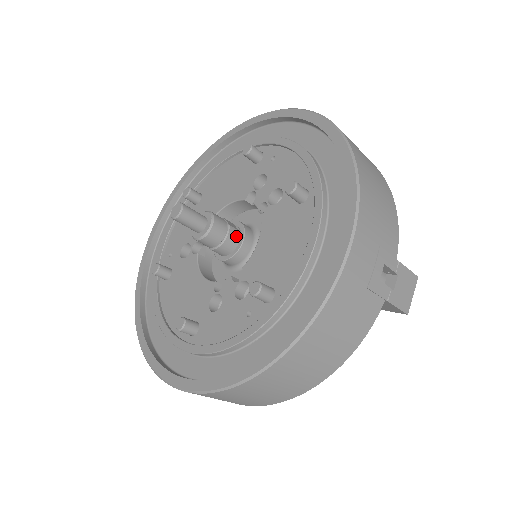
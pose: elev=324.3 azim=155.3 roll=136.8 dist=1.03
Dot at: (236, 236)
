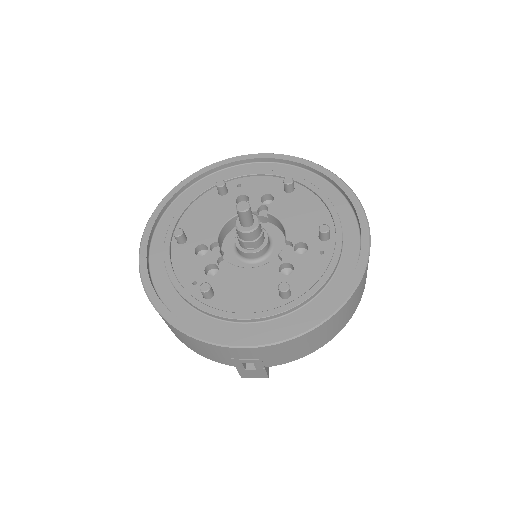
Dot at: occluded
